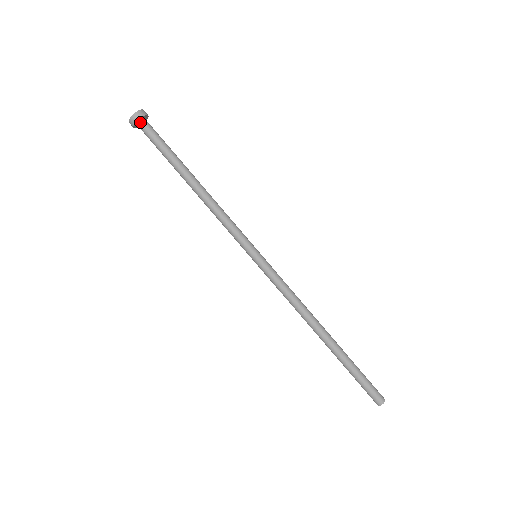
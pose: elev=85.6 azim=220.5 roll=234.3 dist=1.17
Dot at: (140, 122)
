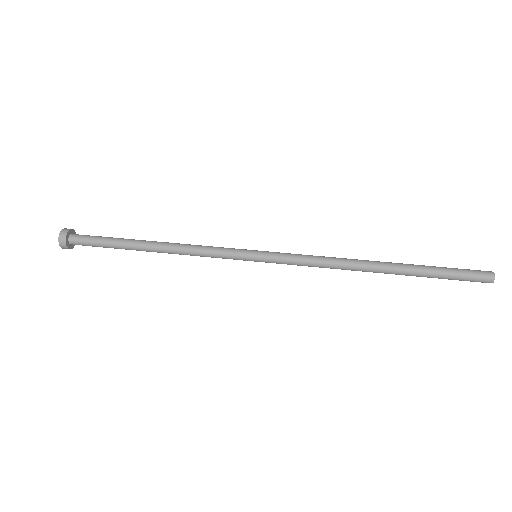
Dot at: (71, 235)
